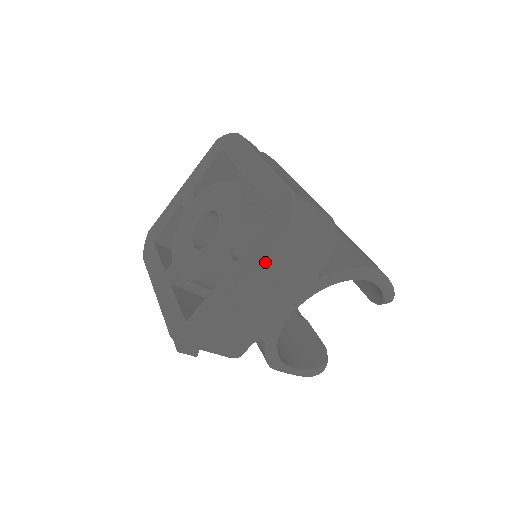
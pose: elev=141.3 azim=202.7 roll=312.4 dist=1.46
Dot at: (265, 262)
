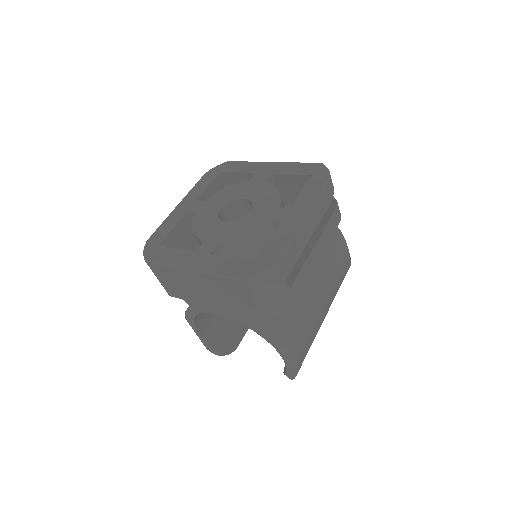
Dot at: (216, 277)
